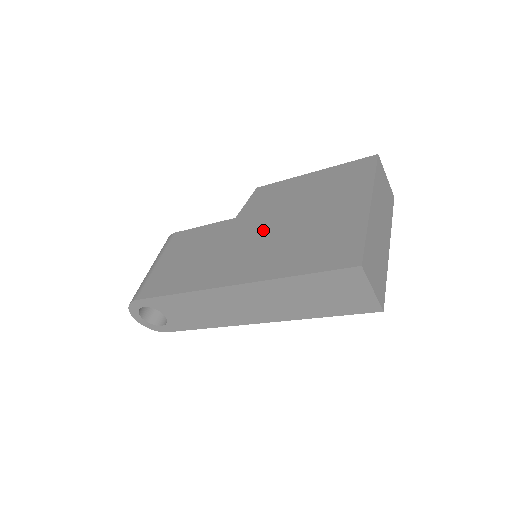
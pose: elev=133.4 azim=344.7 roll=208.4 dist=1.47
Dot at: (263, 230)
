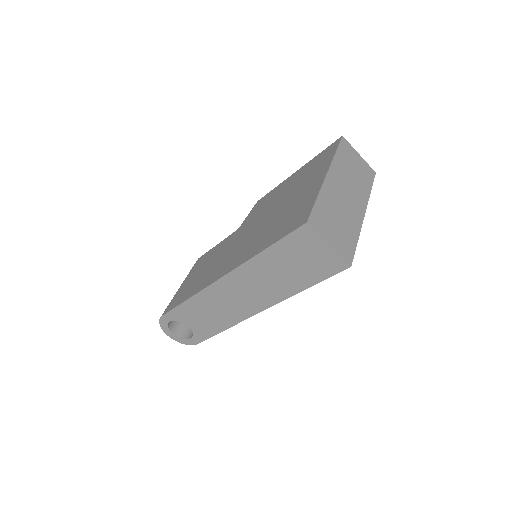
Dot at: (252, 229)
